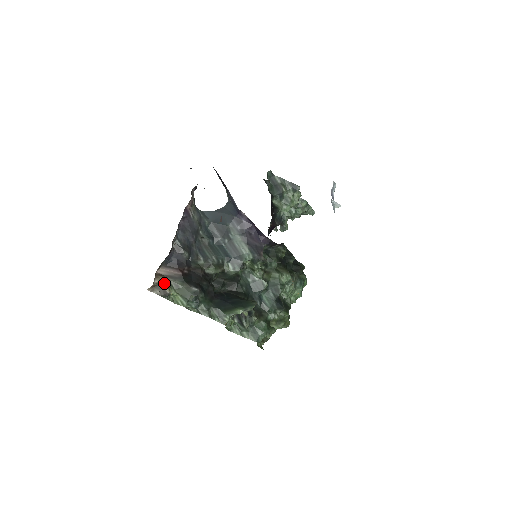
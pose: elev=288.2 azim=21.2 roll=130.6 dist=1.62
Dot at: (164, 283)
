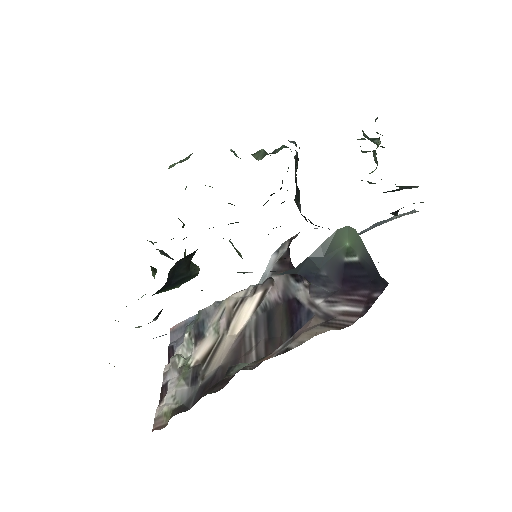
Dot at: occluded
